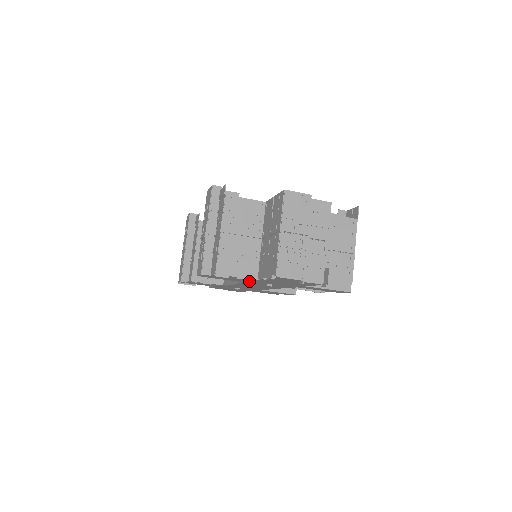
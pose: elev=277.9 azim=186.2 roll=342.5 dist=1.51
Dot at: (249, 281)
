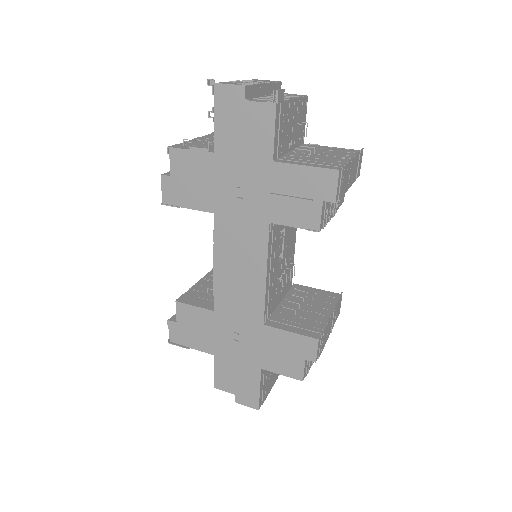
Dot at: (215, 191)
